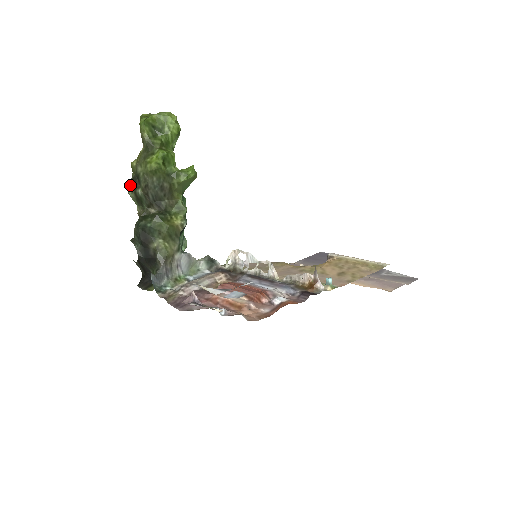
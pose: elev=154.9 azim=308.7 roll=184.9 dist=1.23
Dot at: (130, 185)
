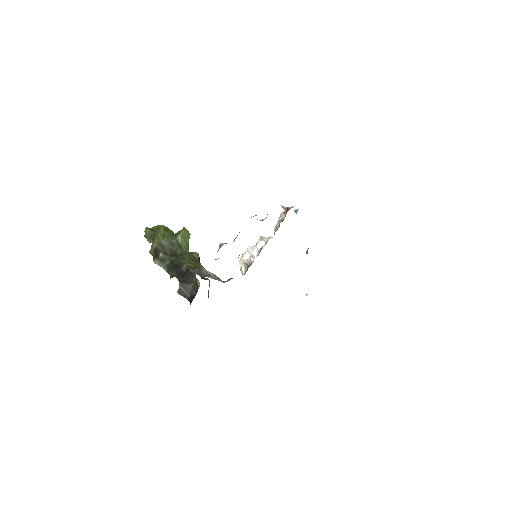
Dot at: (154, 259)
